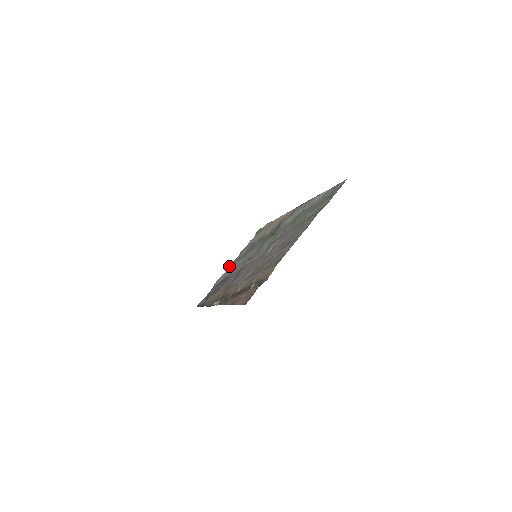
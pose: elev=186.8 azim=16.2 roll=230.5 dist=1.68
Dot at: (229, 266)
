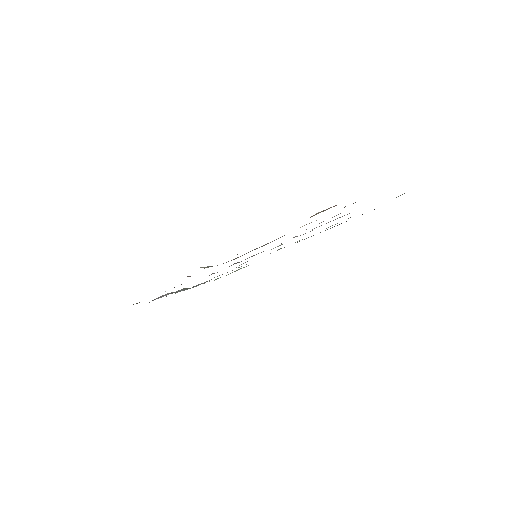
Dot at: (178, 290)
